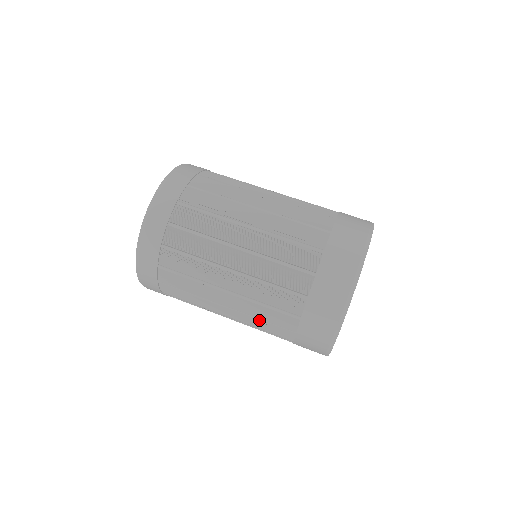
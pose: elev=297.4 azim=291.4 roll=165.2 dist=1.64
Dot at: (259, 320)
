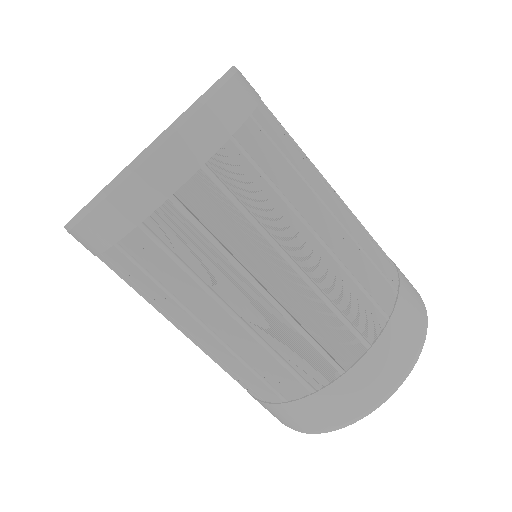
Dot at: occluded
